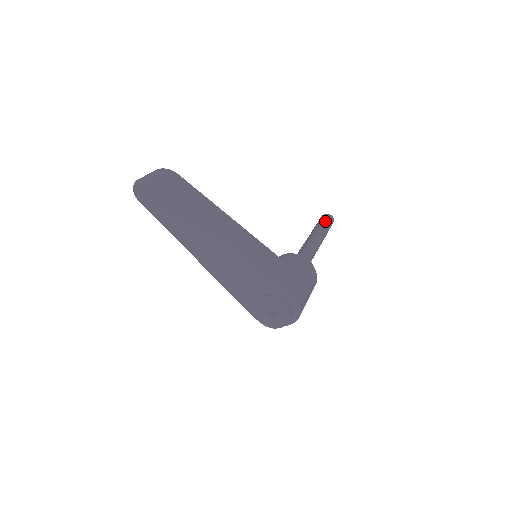
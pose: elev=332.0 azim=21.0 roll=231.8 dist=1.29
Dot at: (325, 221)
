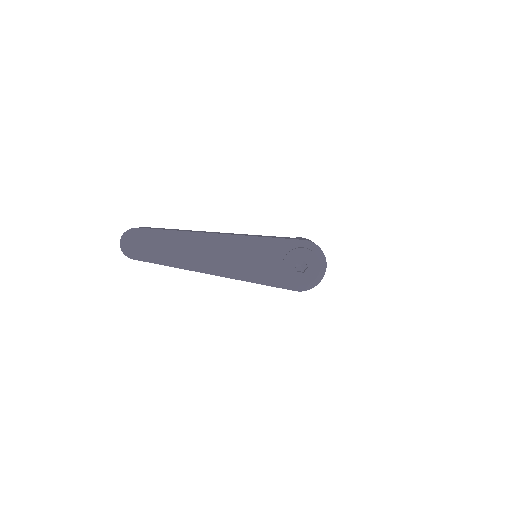
Dot at: occluded
